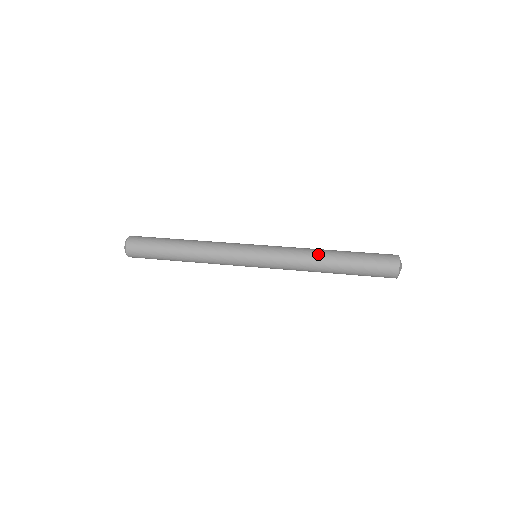
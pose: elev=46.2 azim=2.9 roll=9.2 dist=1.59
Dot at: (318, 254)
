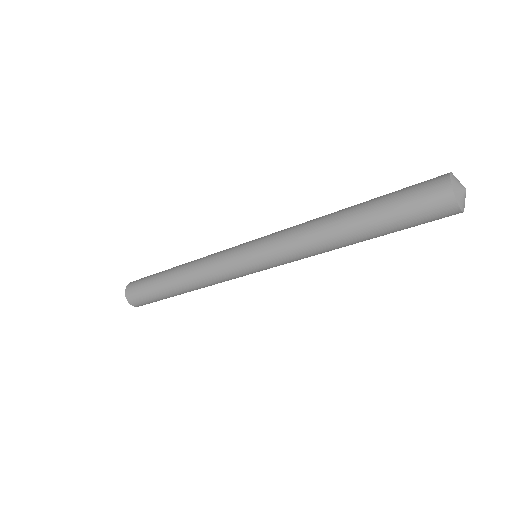
Dot at: (326, 215)
